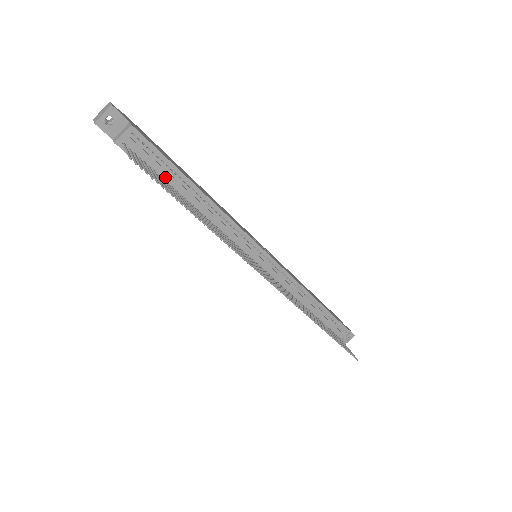
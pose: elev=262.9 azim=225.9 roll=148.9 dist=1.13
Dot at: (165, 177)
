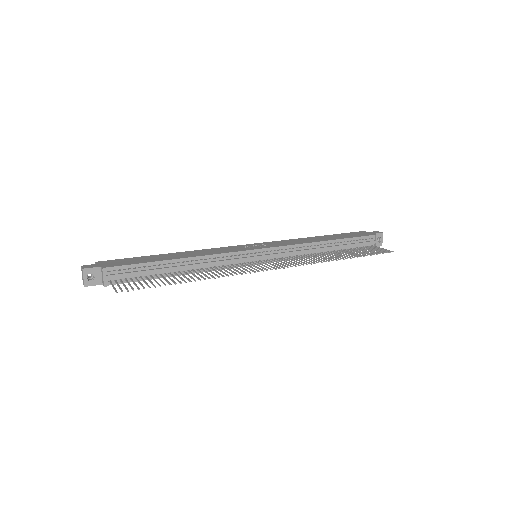
Dot at: (151, 274)
